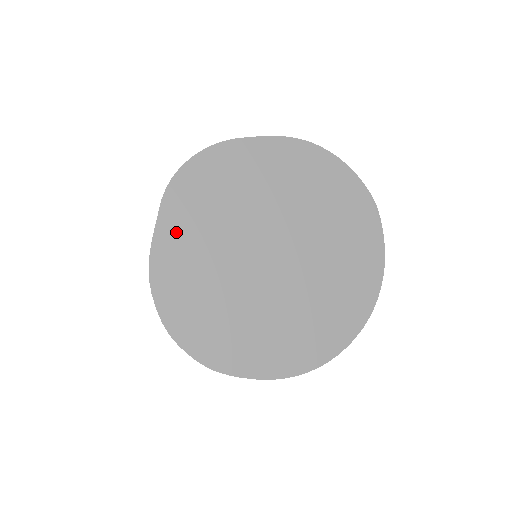
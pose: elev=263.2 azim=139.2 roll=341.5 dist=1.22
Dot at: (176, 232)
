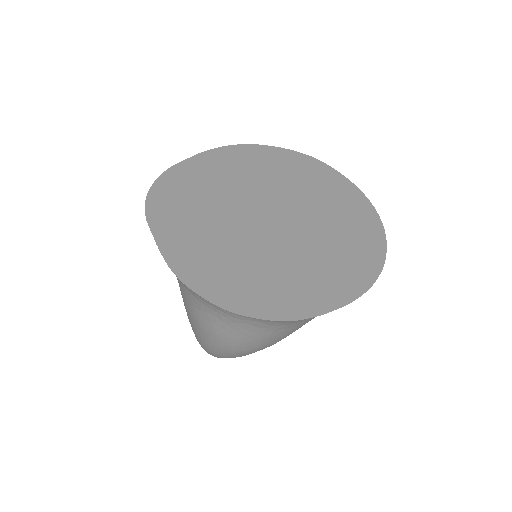
Dot at: (176, 237)
